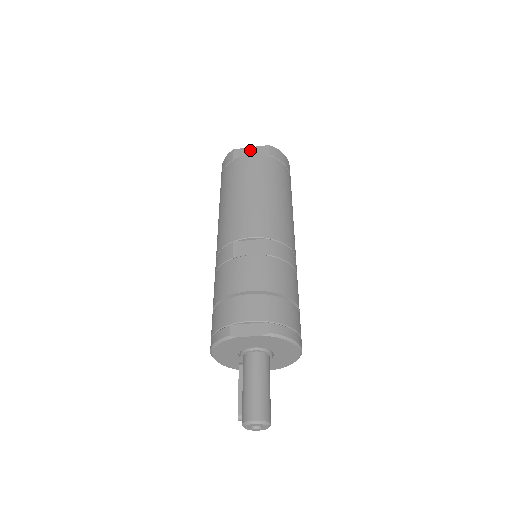
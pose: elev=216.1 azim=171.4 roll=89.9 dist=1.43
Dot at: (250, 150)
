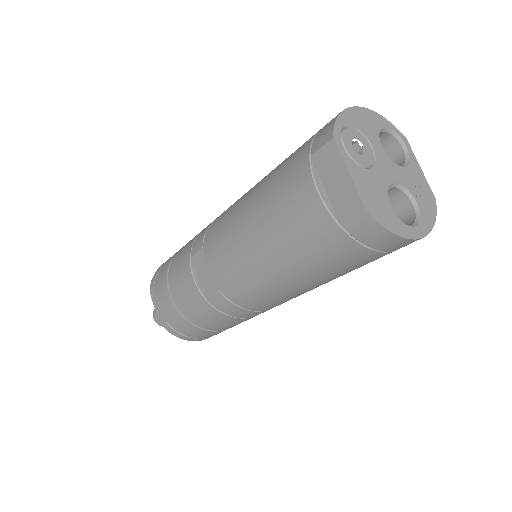
Dot at: (340, 176)
